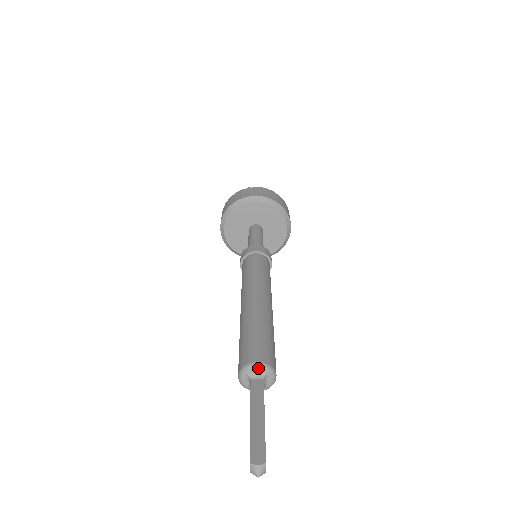
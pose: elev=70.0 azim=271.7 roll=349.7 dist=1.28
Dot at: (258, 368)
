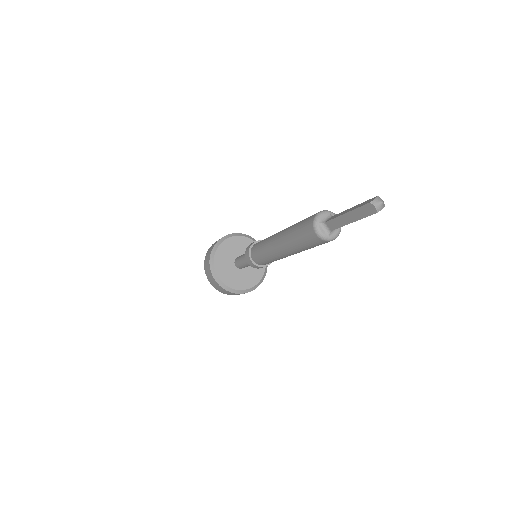
Dot at: (322, 214)
